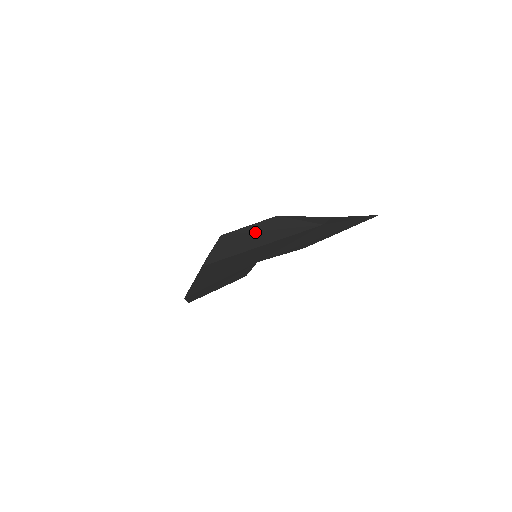
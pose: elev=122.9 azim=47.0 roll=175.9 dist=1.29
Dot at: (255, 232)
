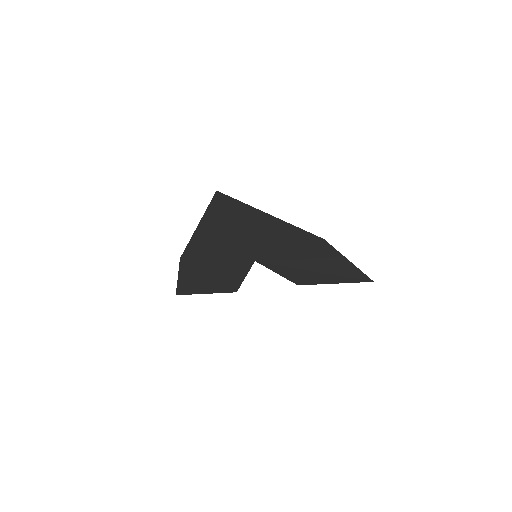
Dot at: occluded
